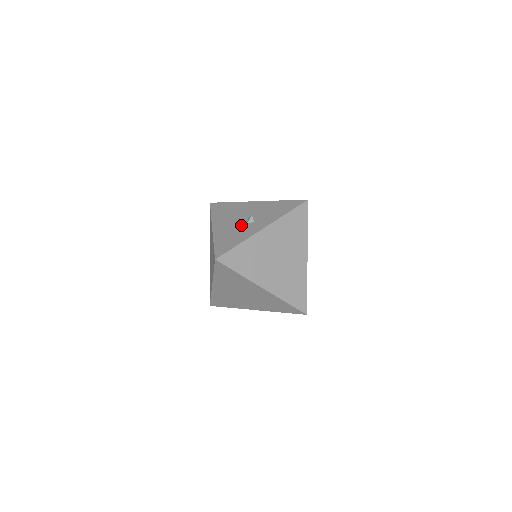
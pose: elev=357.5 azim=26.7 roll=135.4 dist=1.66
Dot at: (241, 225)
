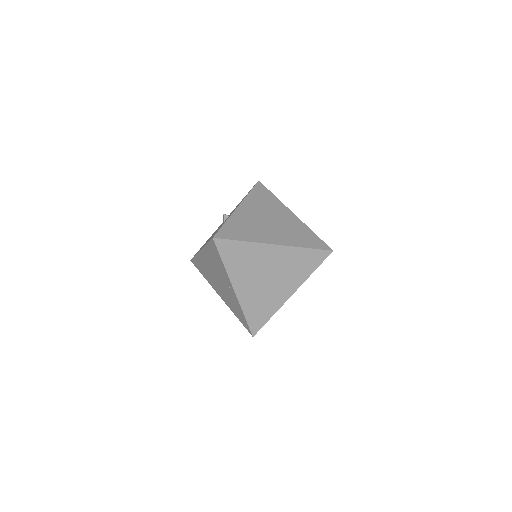
Dot at: (220, 226)
